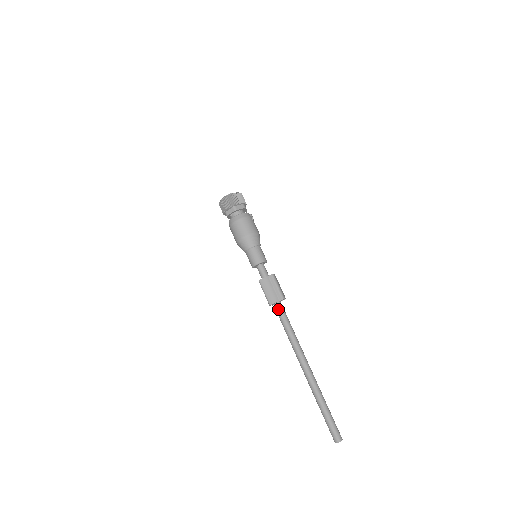
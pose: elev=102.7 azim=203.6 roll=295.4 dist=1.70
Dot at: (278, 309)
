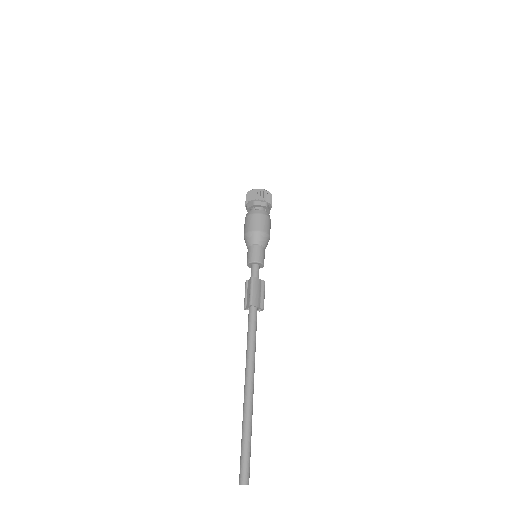
Dot at: (254, 314)
